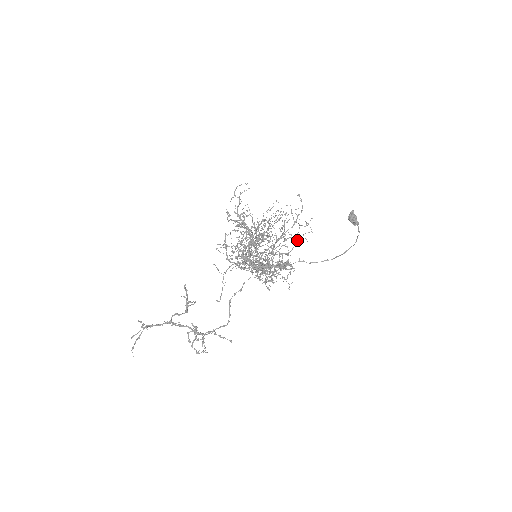
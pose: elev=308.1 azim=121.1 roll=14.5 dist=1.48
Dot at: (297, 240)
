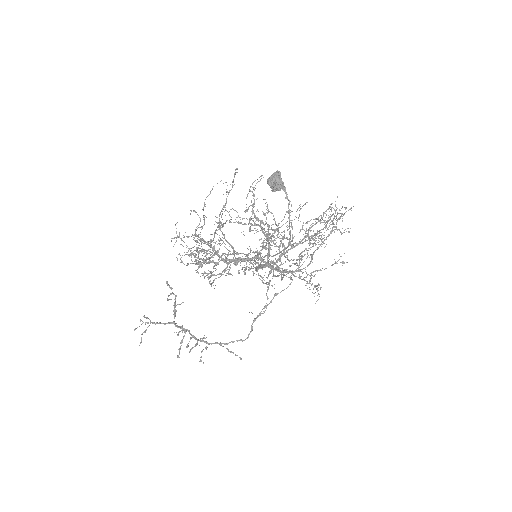
Dot at: occluded
